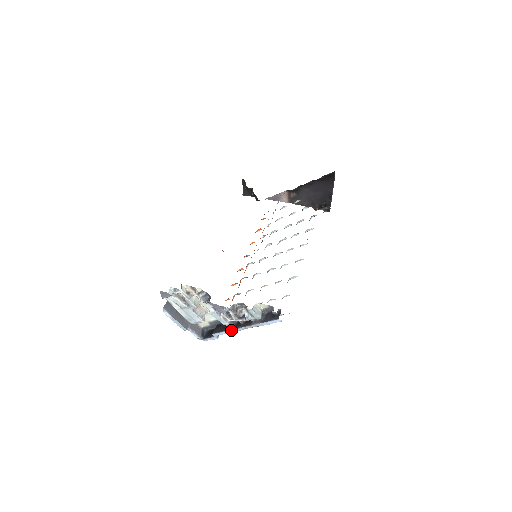
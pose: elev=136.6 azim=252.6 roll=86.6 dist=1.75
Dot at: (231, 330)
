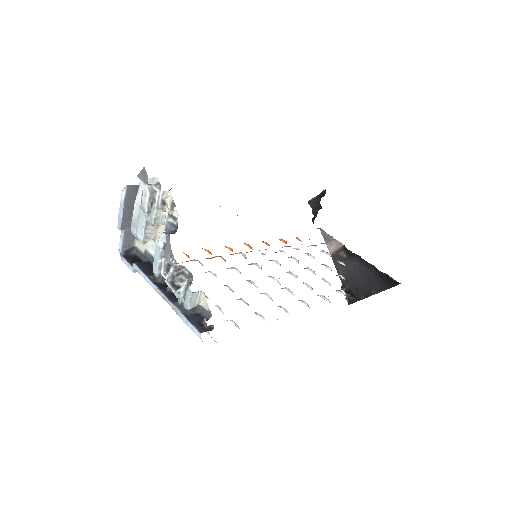
Dot at: (152, 282)
